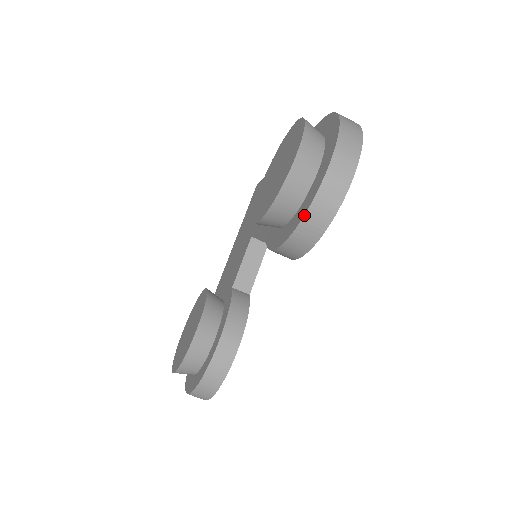
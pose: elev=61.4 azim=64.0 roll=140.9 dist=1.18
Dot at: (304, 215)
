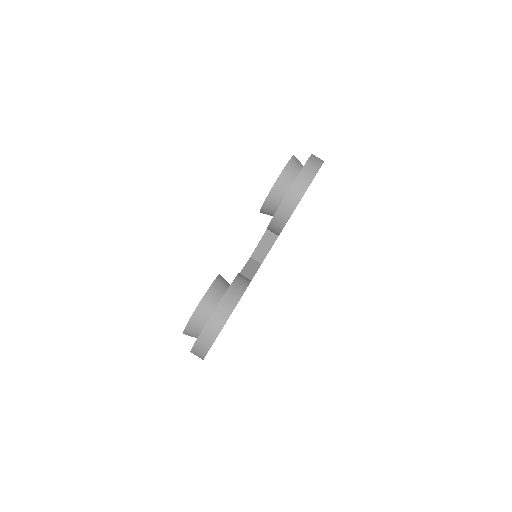
Dot at: (297, 176)
